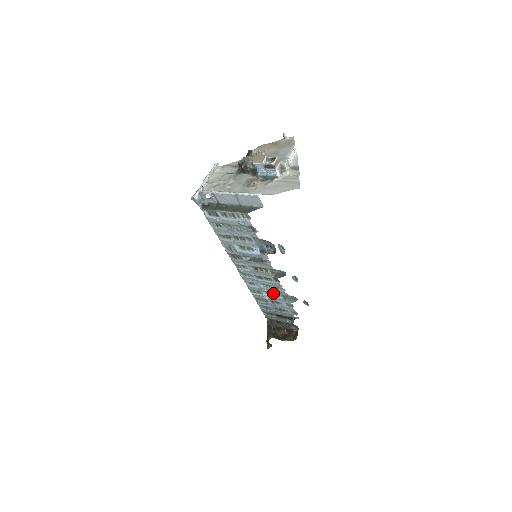
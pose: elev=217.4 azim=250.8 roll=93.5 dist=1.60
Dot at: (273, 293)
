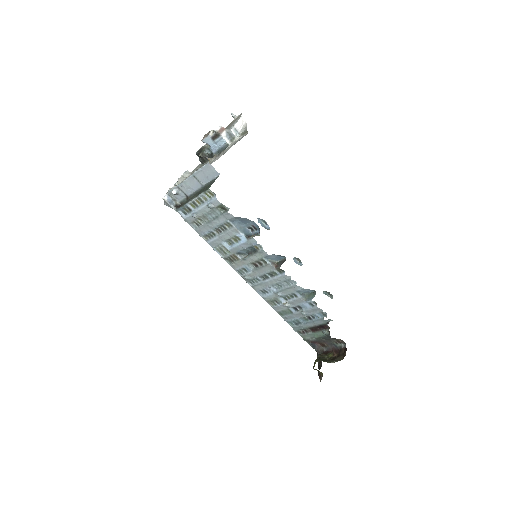
Dot at: (289, 295)
